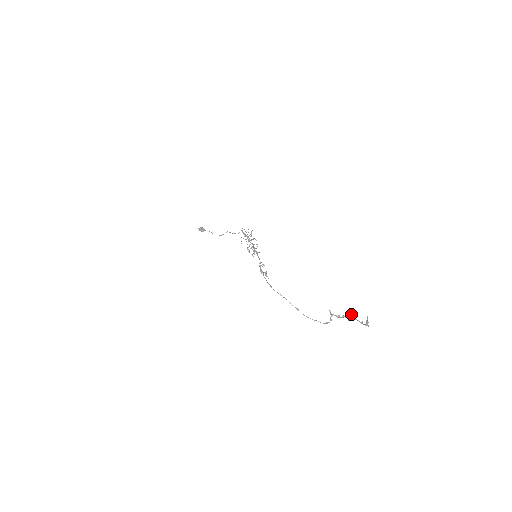
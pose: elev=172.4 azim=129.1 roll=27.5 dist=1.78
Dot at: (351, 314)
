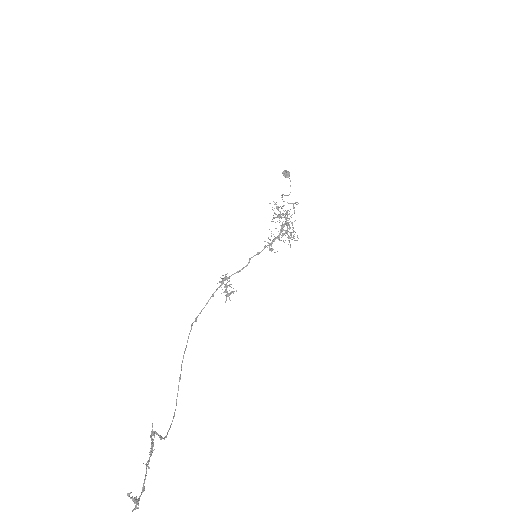
Dot at: (148, 461)
